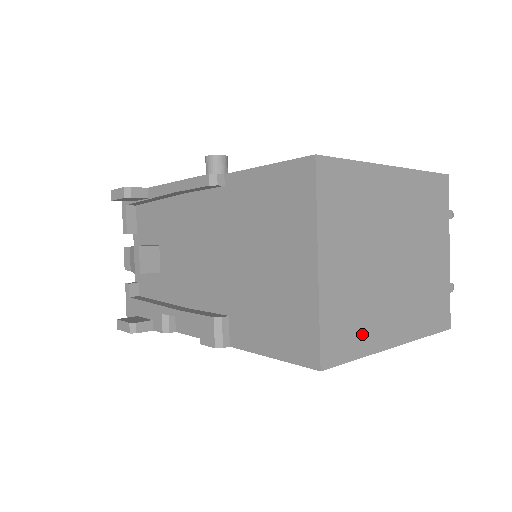
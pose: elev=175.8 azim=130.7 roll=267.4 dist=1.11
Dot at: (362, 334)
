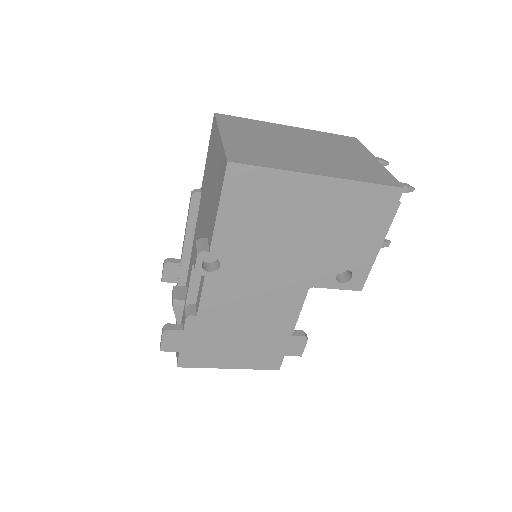
Dot at: (273, 162)
